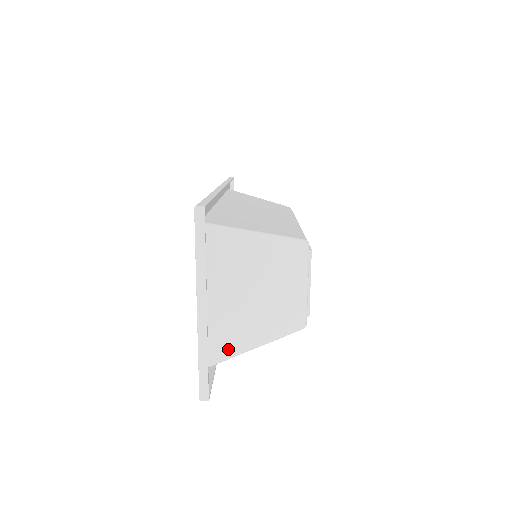
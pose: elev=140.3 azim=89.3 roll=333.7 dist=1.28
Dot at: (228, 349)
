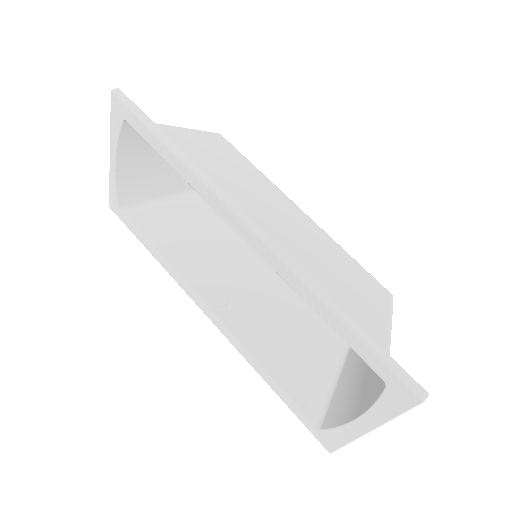
Dot at: (335, 405)
